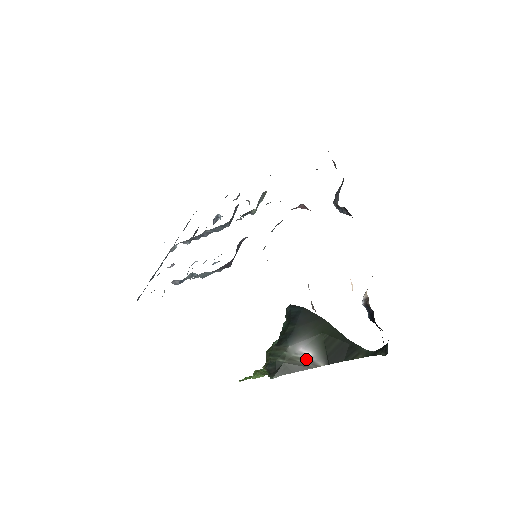
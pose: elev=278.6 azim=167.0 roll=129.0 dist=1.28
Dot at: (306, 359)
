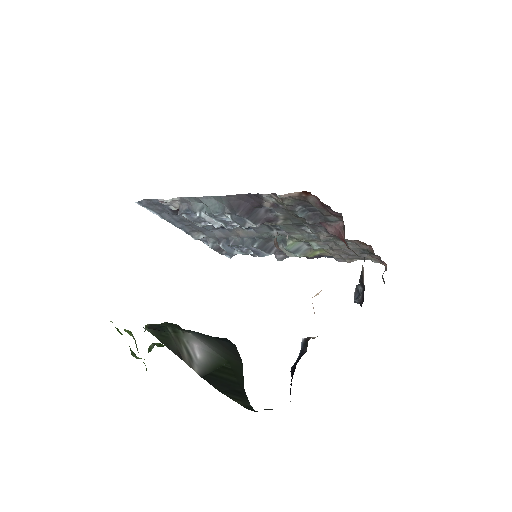
Dot at: (190, 353)
